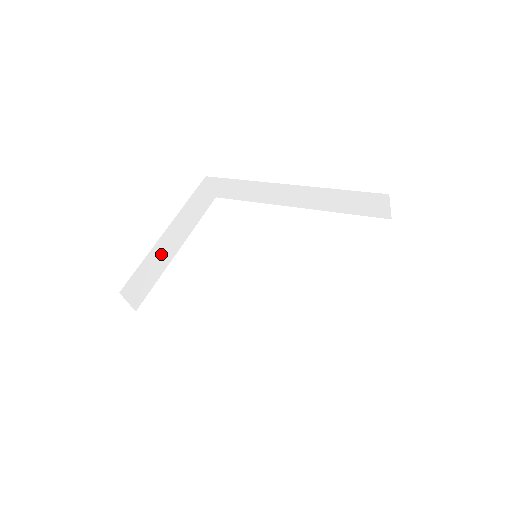
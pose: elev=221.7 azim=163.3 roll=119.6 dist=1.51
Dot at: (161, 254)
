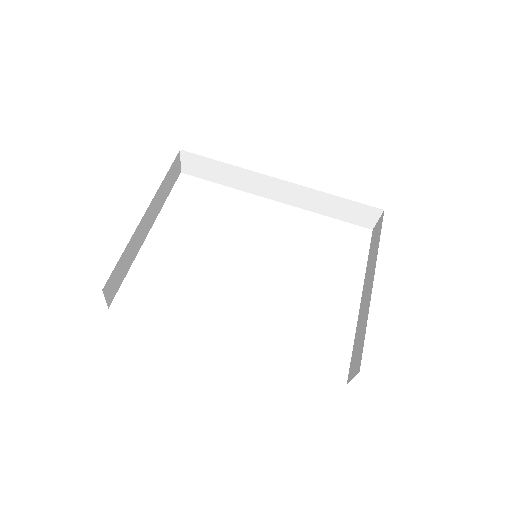
Dot at: (137, 240)
